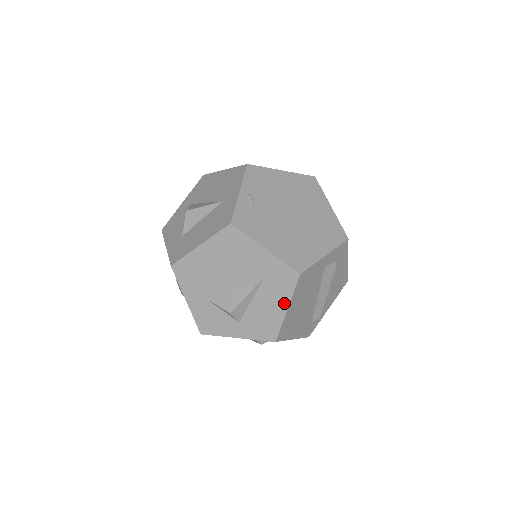
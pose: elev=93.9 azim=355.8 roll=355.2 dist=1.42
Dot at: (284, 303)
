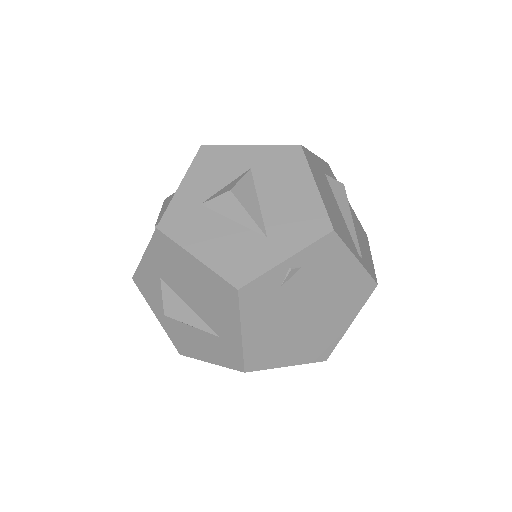
Dot at: (212, 359)
